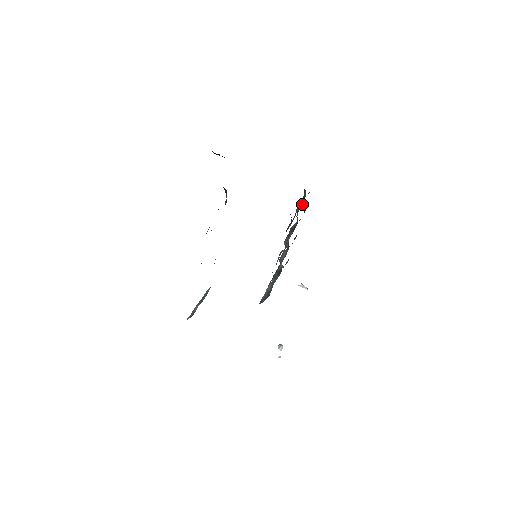
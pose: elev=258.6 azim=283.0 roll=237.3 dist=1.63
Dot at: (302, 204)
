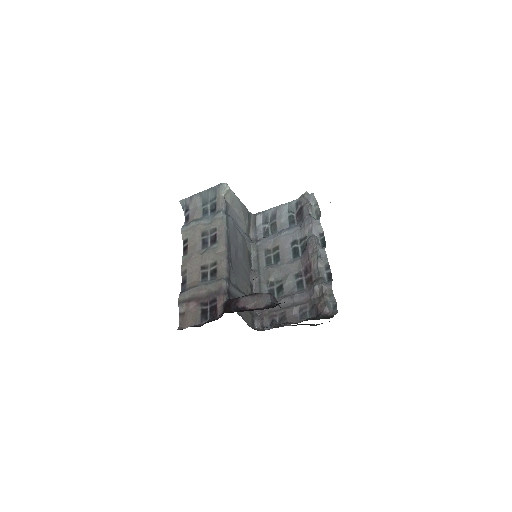
Dot at: (302, 315)
